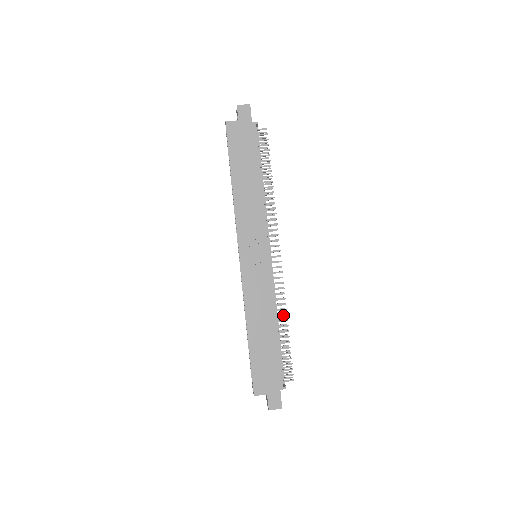
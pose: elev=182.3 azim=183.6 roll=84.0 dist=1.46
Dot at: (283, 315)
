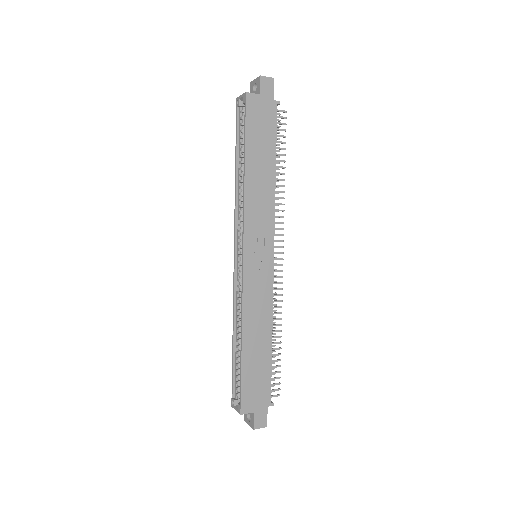
Dot at: (278, 325)
